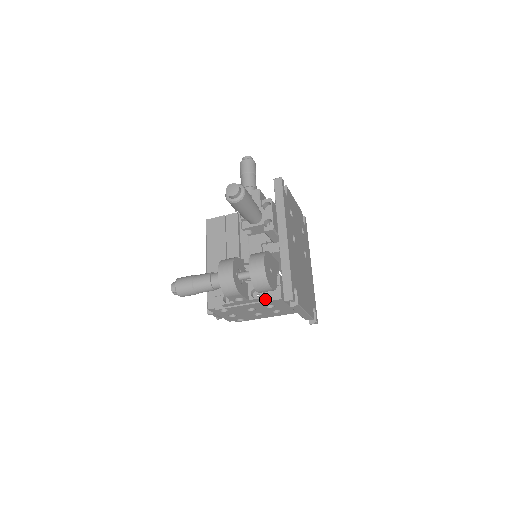
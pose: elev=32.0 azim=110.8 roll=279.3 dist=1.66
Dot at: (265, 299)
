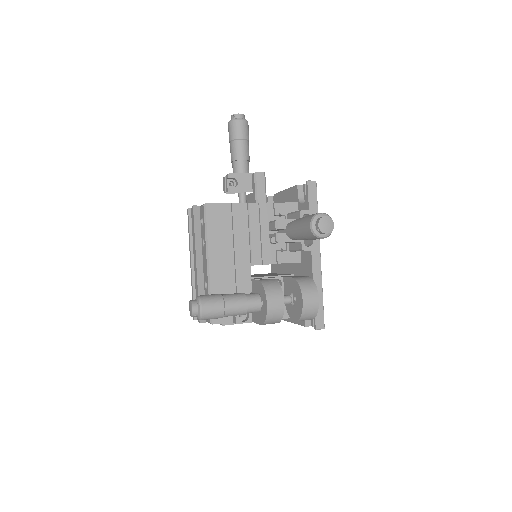
Dot at: occluded
